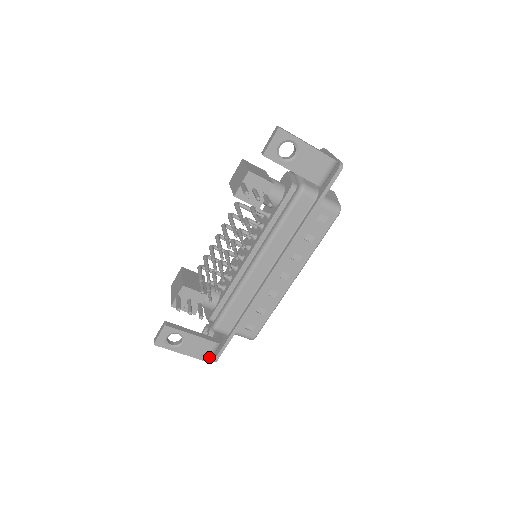
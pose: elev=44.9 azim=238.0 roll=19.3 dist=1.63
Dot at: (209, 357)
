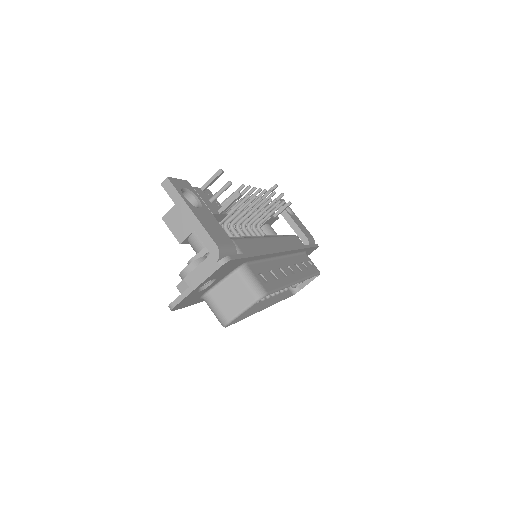
Dot at: (222, 249)
